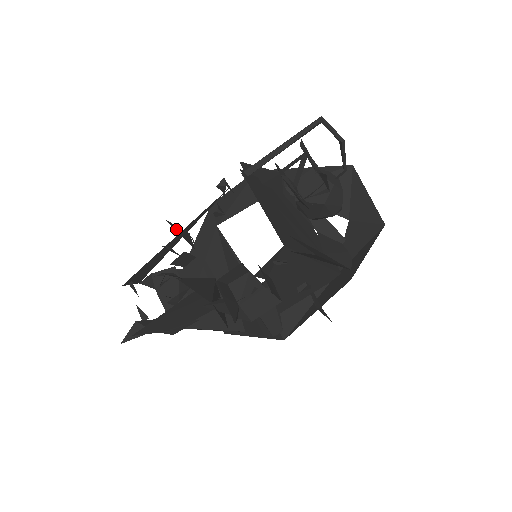
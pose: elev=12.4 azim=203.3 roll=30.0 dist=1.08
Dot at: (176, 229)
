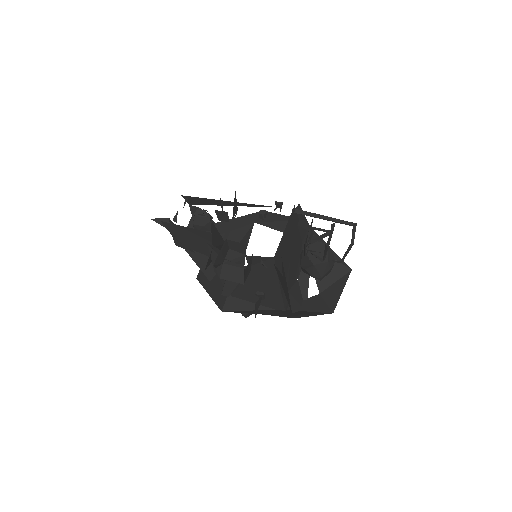
Dot at: (235, 200)
